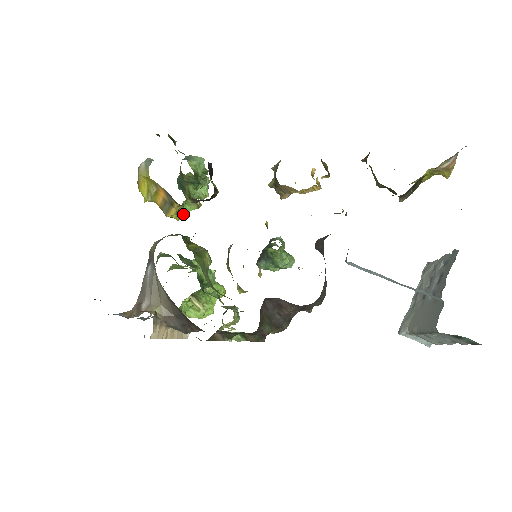
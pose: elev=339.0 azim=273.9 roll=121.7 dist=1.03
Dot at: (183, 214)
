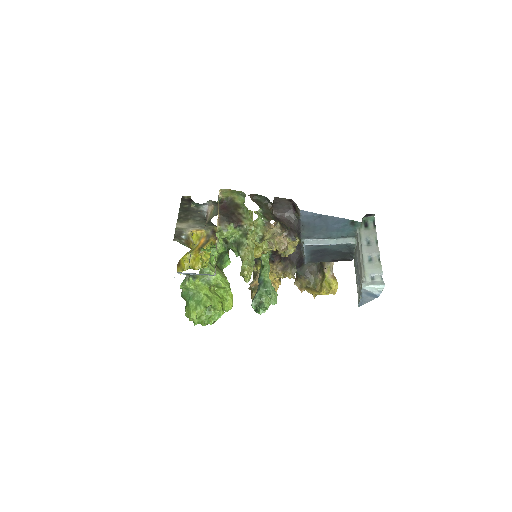
Dot at: occluded
